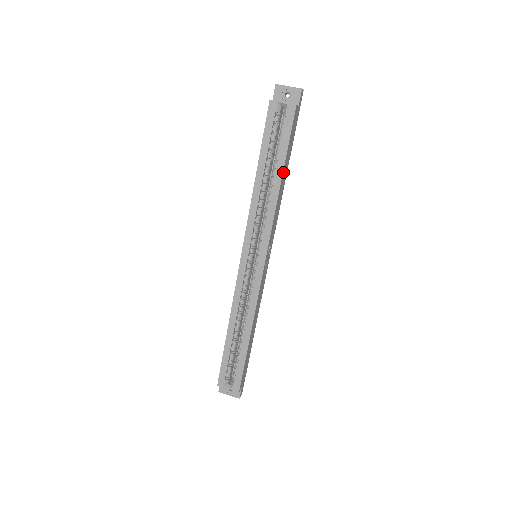
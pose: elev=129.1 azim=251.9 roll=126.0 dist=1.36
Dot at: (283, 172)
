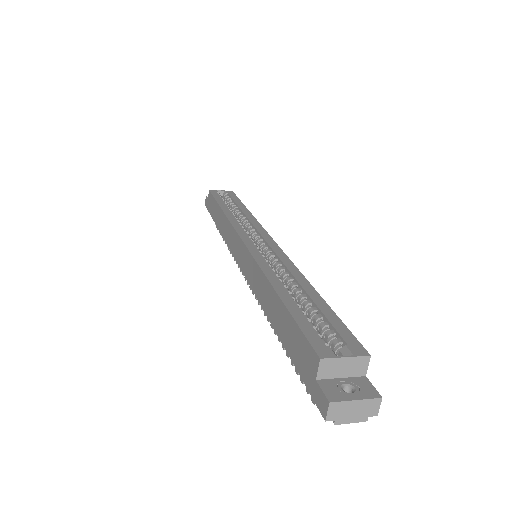
Dot at: occluded
